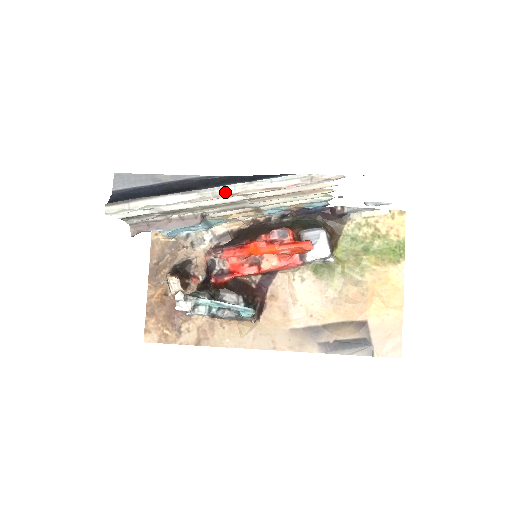
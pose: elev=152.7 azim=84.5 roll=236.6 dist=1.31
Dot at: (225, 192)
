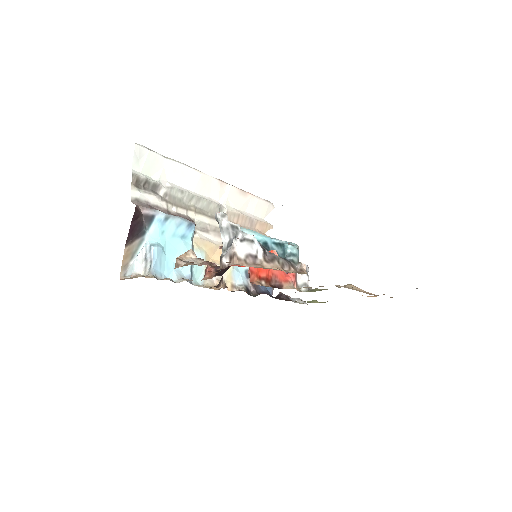
Dot at: (216, 179)
